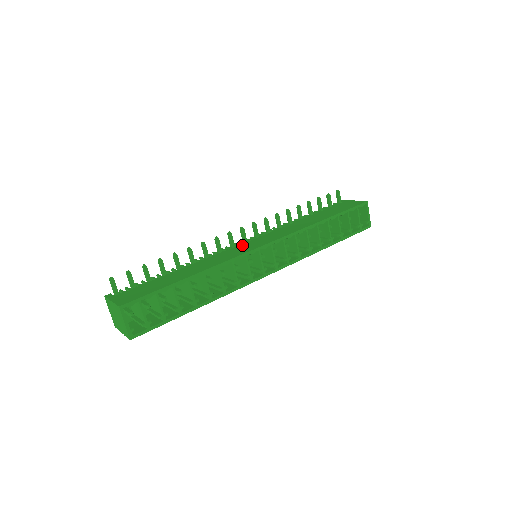
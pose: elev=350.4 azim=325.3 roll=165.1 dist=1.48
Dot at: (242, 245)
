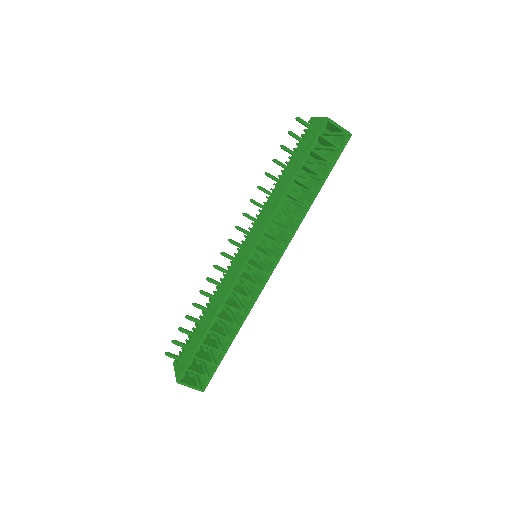
Dot at: (237, 258)
